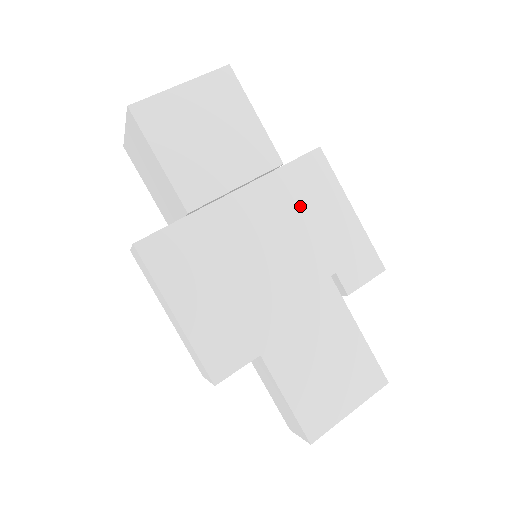
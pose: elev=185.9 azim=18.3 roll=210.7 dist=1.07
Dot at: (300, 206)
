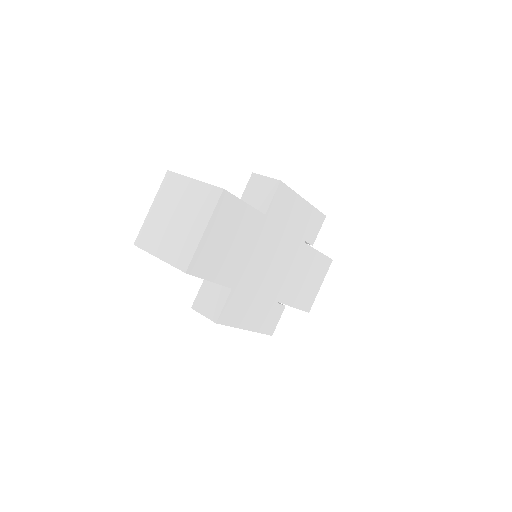
Dot at: (281, 226)
